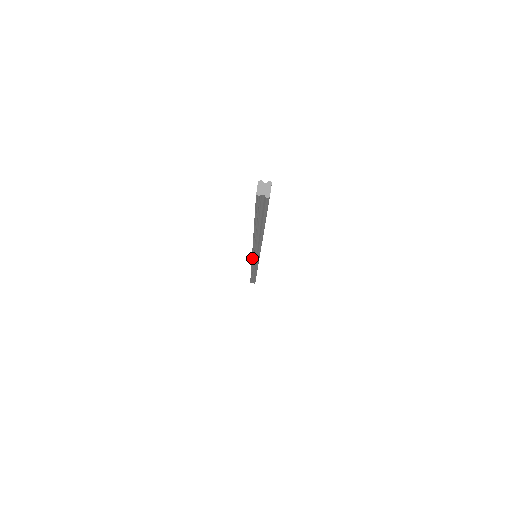
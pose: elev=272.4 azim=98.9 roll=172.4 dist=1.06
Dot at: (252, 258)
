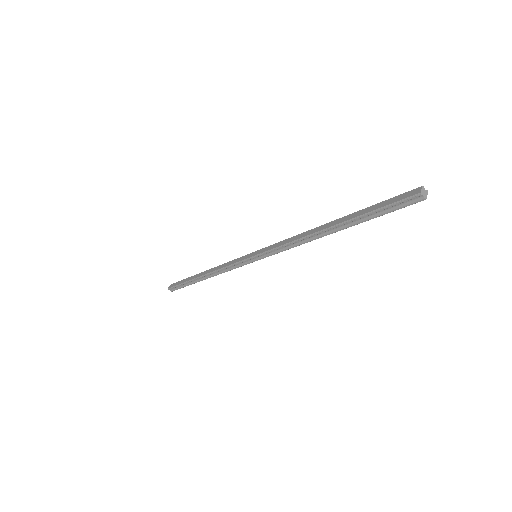
Dot at: (255, 255)
